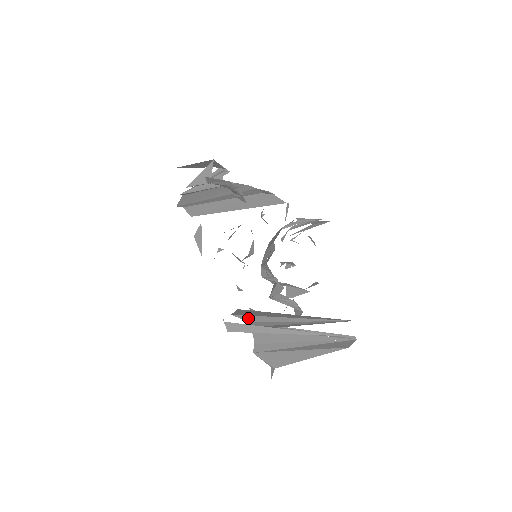
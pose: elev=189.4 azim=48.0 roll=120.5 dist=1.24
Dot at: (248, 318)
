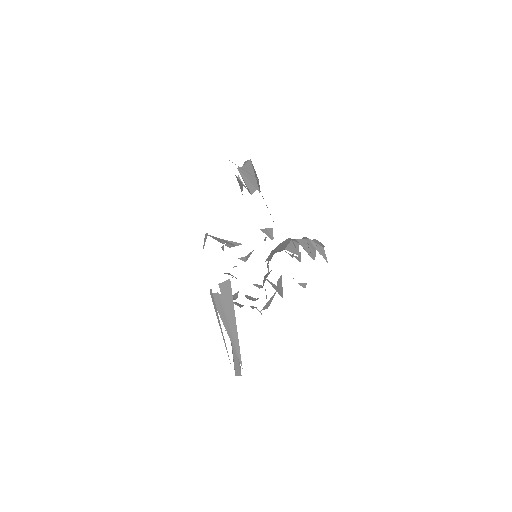
Dot at: (223, 296)
